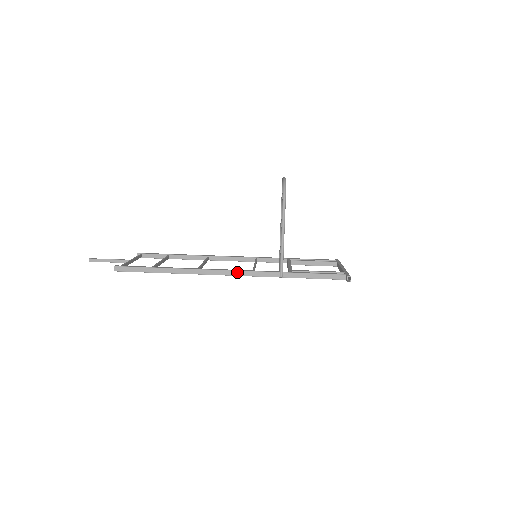
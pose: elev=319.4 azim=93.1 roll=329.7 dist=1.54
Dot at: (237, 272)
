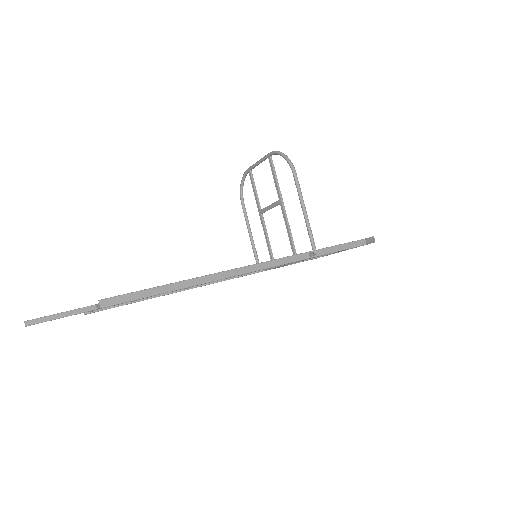
Dot at: (265, 264)
